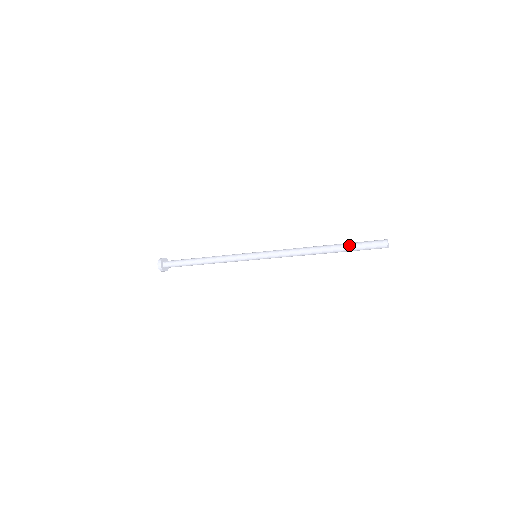
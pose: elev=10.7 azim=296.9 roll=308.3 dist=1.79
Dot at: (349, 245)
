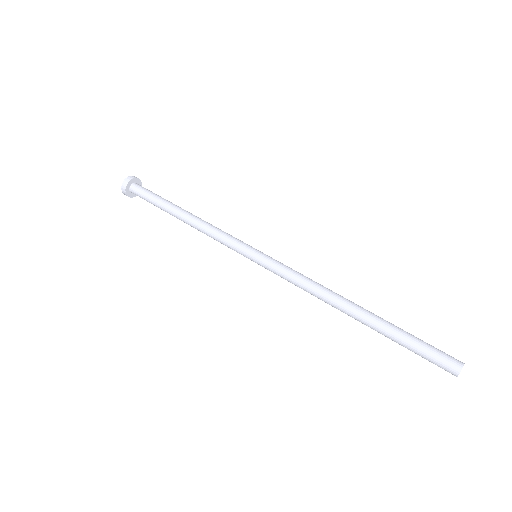
Dot at: (396, 338)
